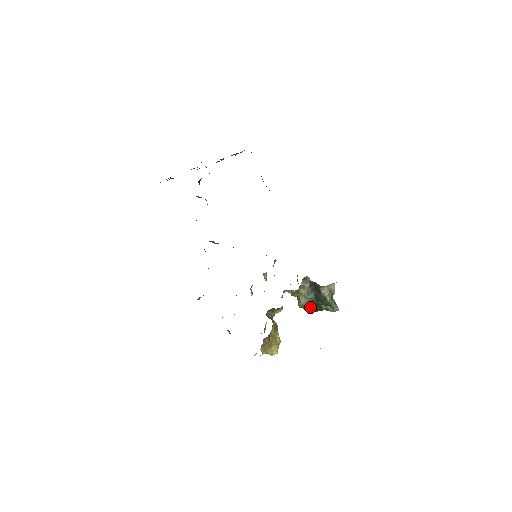
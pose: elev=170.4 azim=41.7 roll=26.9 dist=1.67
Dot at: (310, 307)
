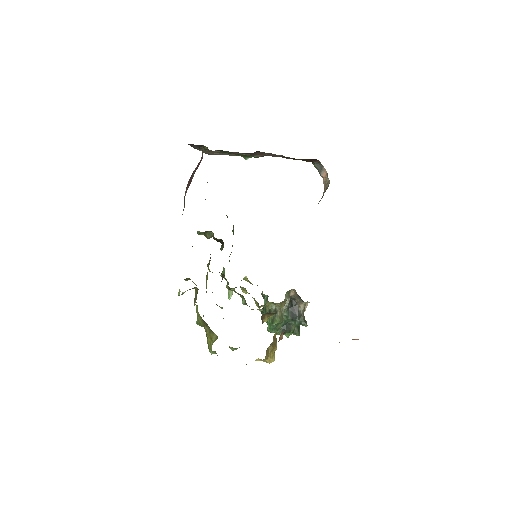
Dot at: (278, 328)
